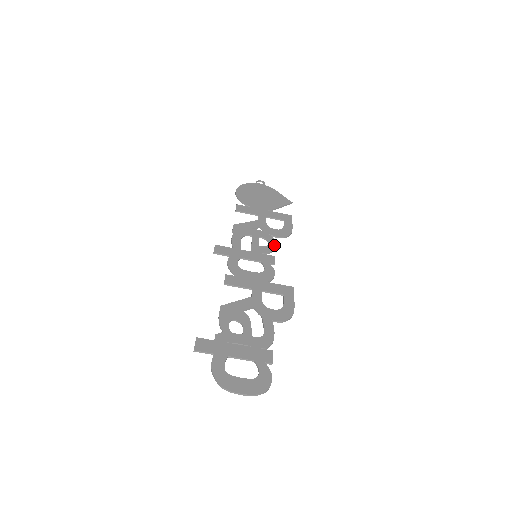
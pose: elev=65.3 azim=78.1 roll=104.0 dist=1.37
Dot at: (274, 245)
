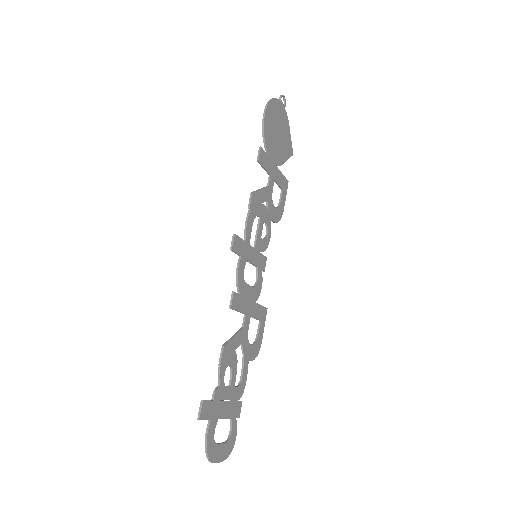
Dot at: occluded
